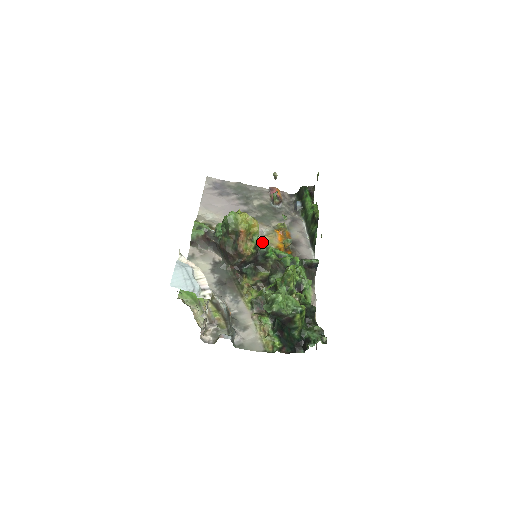
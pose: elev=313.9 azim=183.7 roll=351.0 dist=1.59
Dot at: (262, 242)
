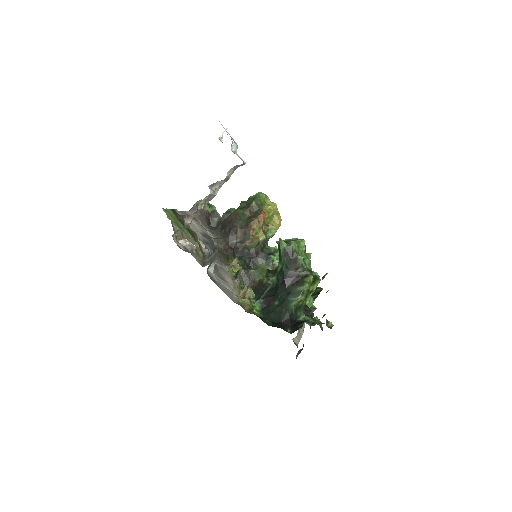
Dot at: occluded
